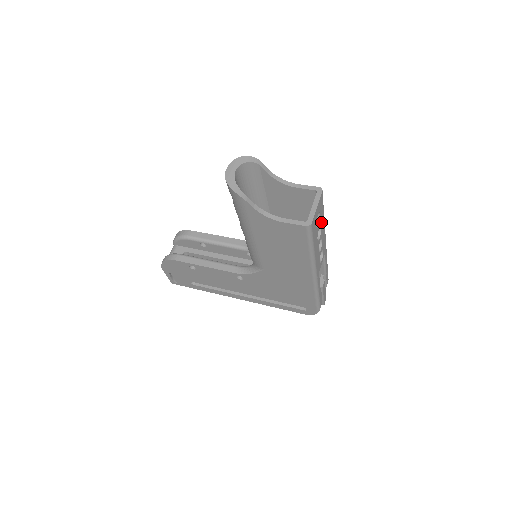
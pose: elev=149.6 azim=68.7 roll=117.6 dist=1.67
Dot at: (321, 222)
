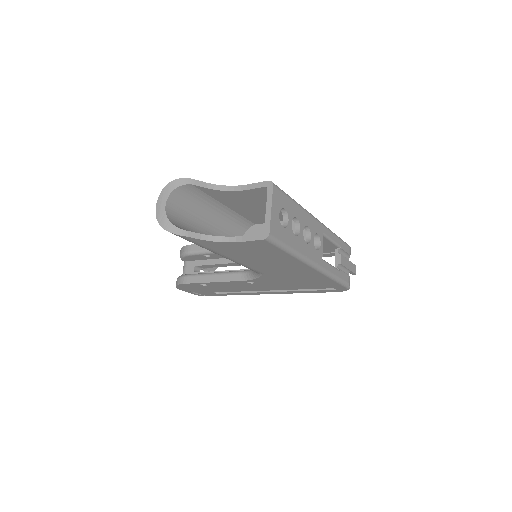
Dot at: (293, 213)
